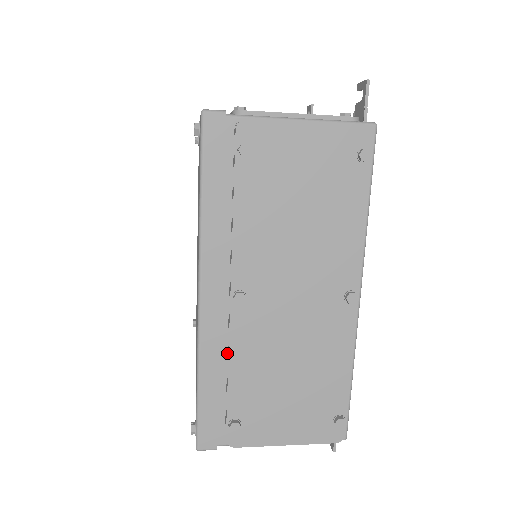
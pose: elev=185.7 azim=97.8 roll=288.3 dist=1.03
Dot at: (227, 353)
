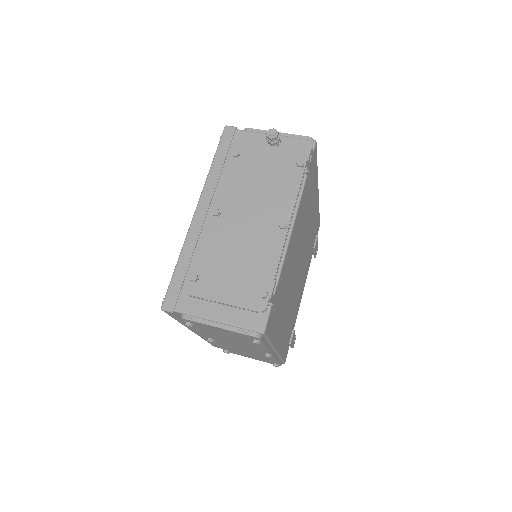
Dot at: occluded
